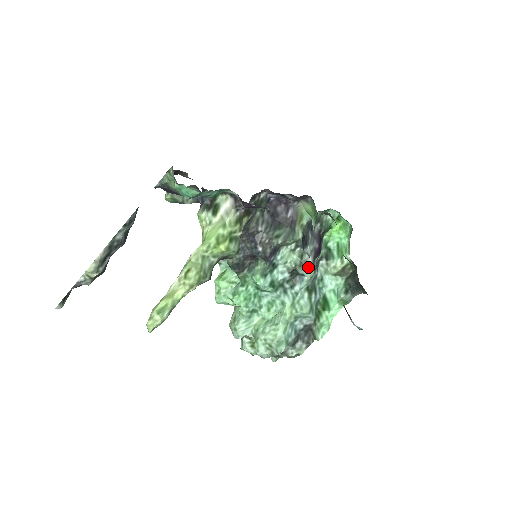
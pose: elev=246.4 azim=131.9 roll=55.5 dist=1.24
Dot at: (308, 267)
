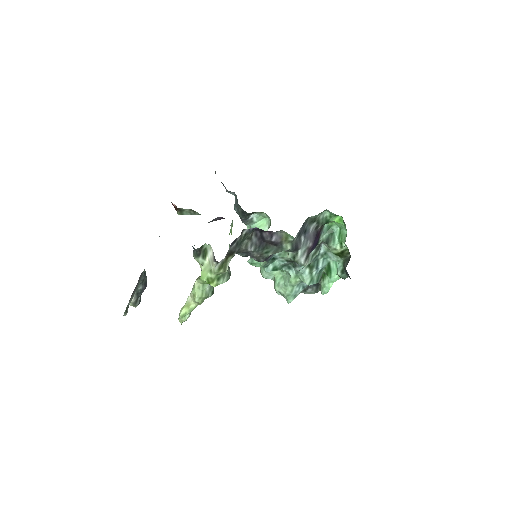
Dot at: (300, 264)
